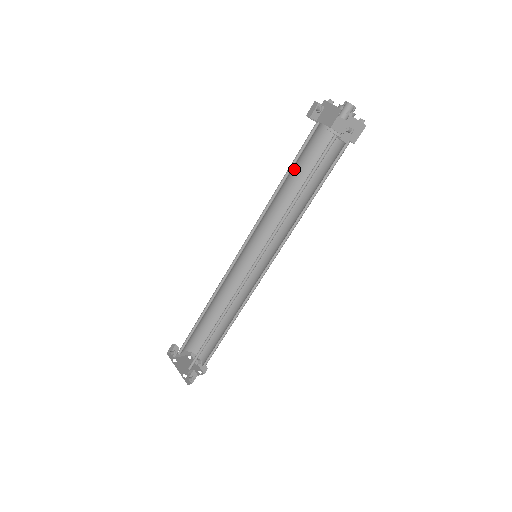
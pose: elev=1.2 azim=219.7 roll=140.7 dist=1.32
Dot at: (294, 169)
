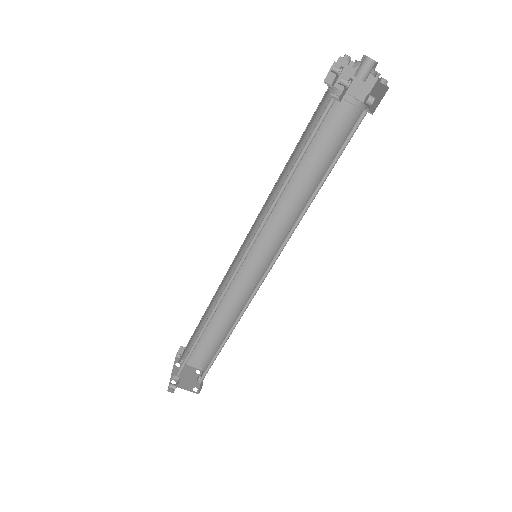
Dot at: (310, 152)
